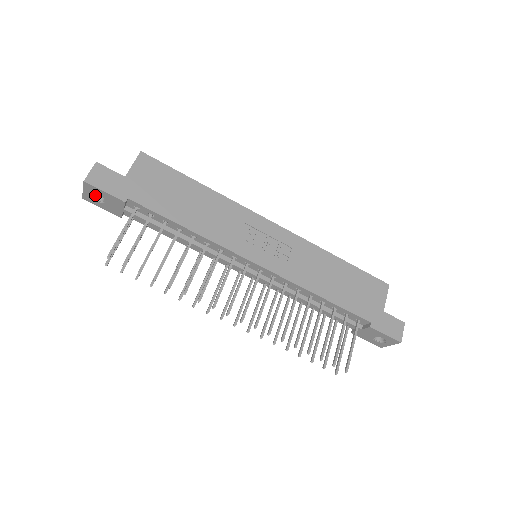
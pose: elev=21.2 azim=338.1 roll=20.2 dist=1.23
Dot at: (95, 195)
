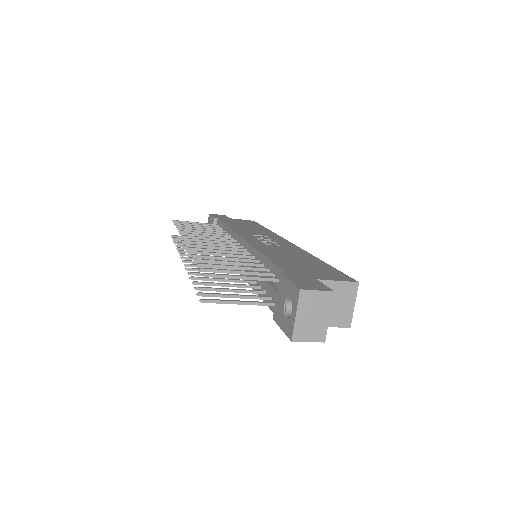
Dot at: occluded
